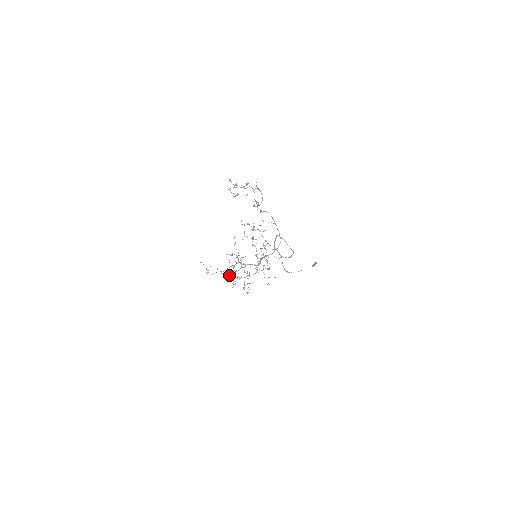
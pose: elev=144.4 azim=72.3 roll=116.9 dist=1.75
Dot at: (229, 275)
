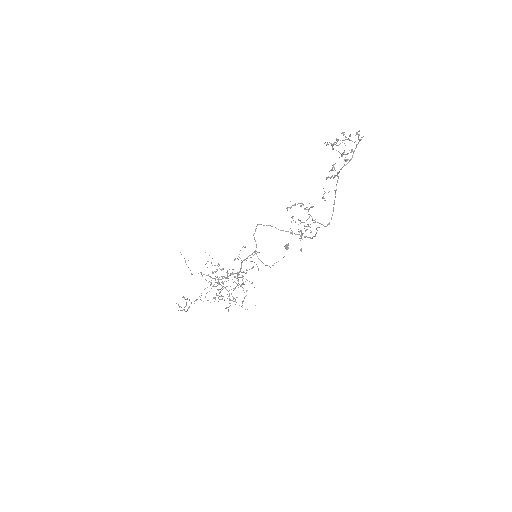
Dot at: (208, 300)
